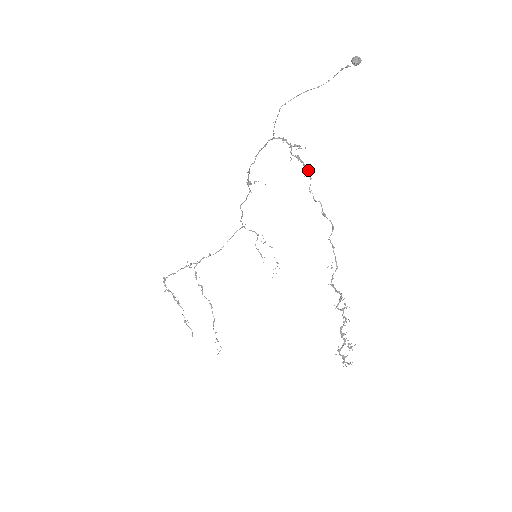
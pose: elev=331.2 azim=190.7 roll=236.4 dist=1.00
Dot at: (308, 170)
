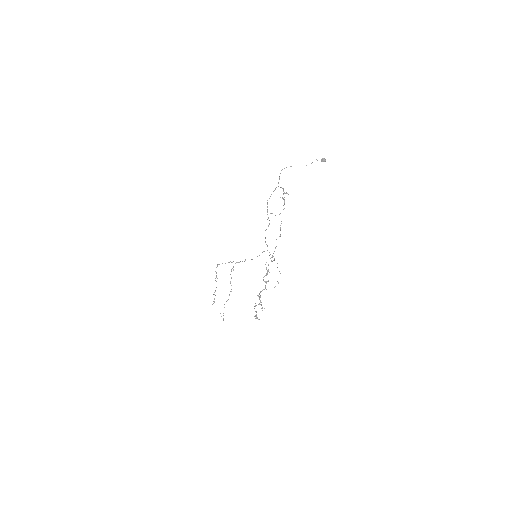
Dot at: occluded
